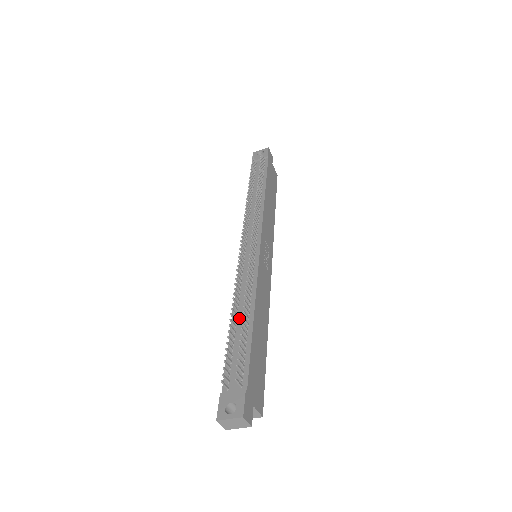
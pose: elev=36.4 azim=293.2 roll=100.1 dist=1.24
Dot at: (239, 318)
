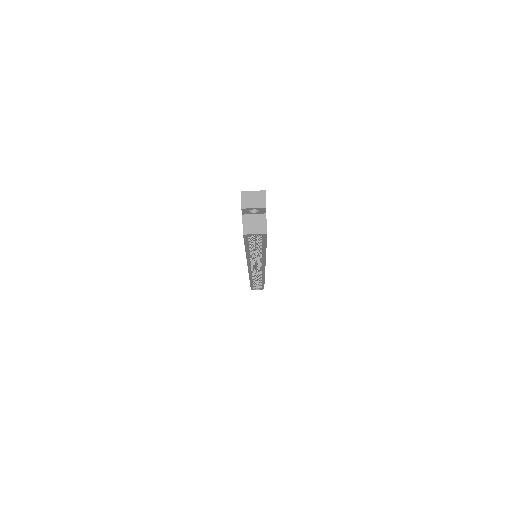
Dot at: occluded
